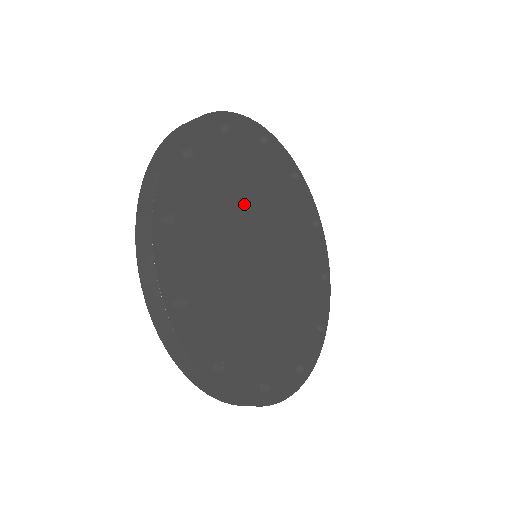
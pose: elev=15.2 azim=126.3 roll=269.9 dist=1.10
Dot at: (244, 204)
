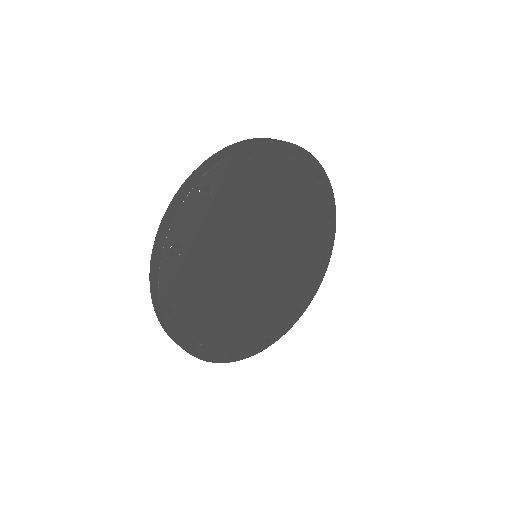
Dot at: (270, 216)
